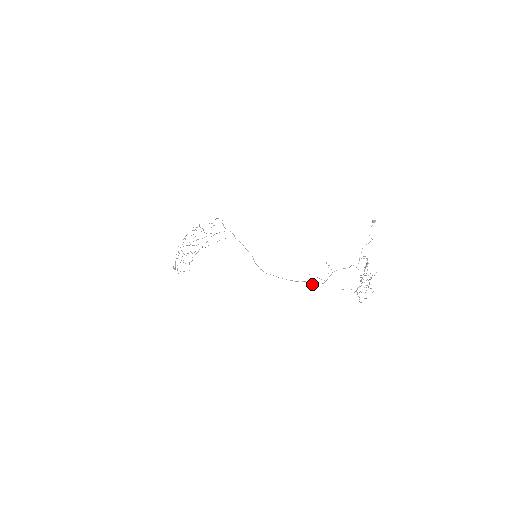
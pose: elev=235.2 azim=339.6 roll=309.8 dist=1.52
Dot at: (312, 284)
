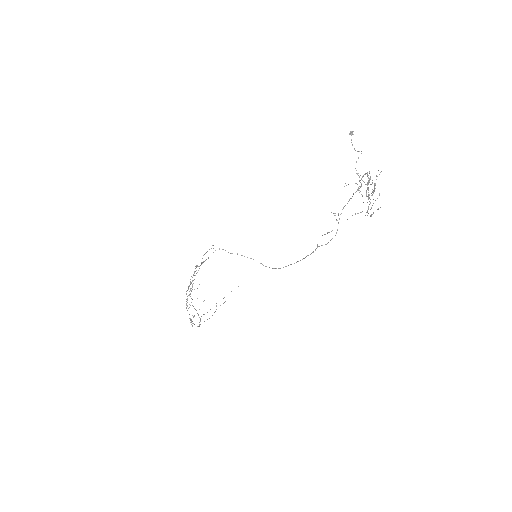
Dot at: (326, 244)
